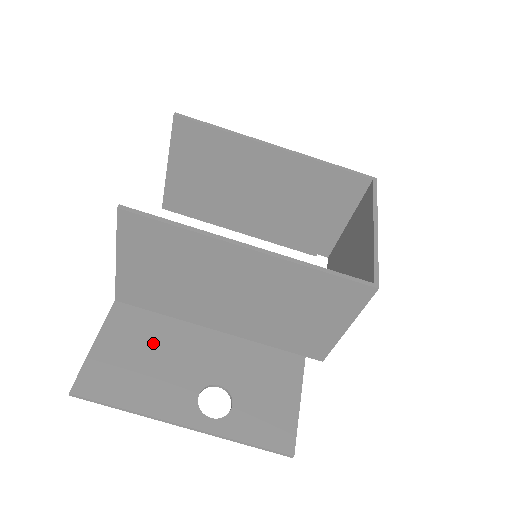
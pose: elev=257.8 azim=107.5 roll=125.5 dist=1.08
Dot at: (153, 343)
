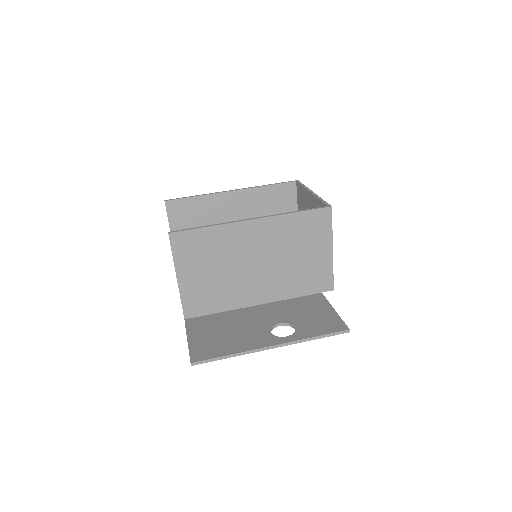
Dot at: (224, 325)
